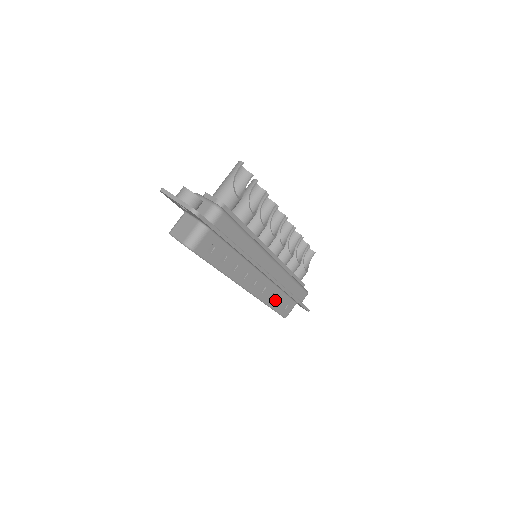
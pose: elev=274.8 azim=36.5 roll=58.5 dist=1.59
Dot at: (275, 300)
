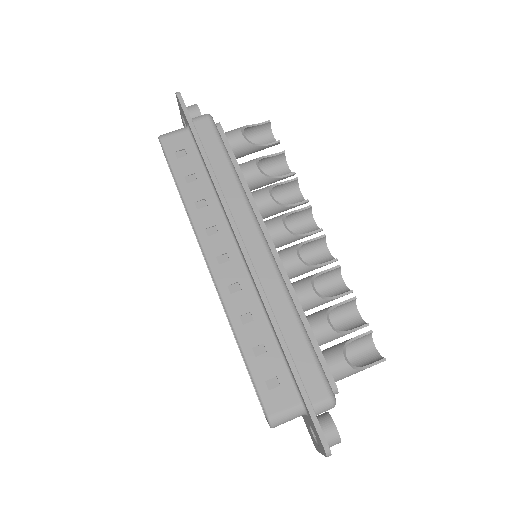
Dot at: (254, 339)
